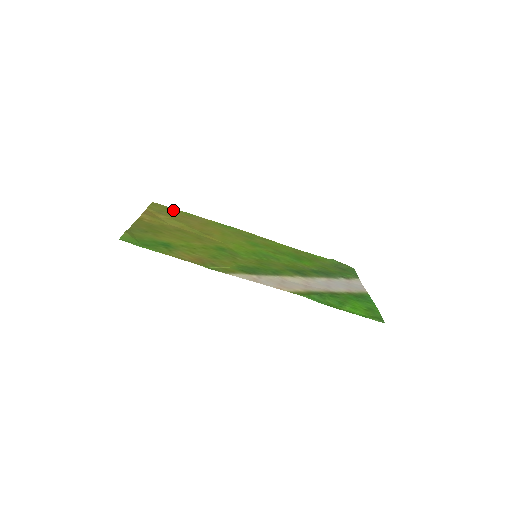
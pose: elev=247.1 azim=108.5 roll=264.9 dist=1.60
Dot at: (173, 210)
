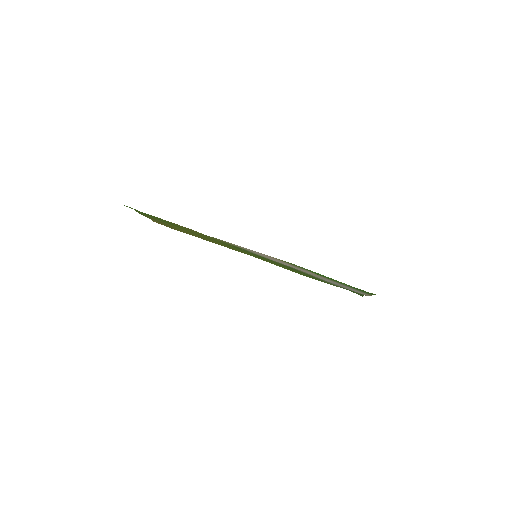
Dot at: occluded
